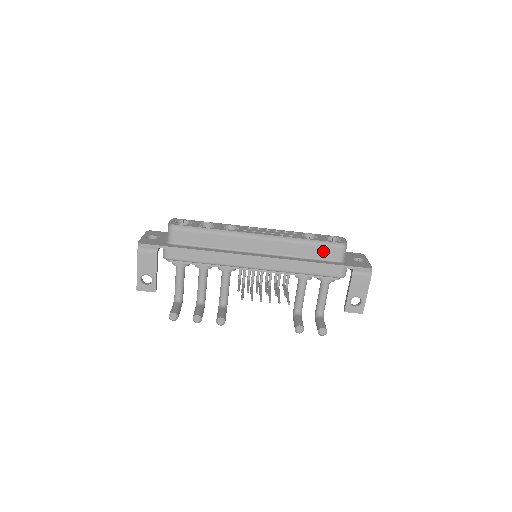
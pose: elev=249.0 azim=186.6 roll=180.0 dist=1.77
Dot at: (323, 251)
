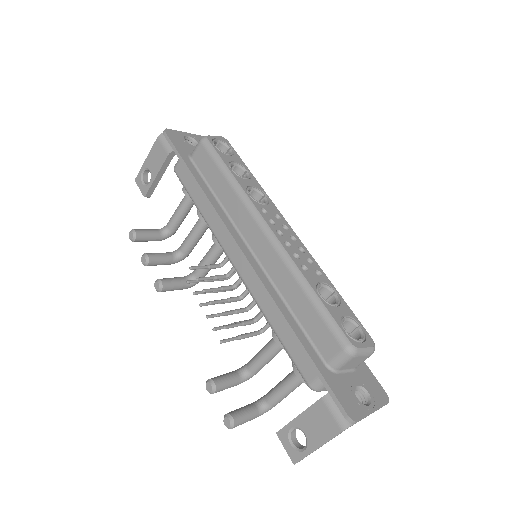
Dot at: (318, 326)
